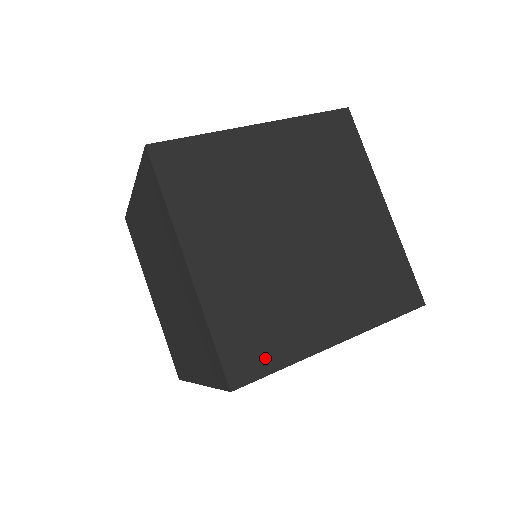
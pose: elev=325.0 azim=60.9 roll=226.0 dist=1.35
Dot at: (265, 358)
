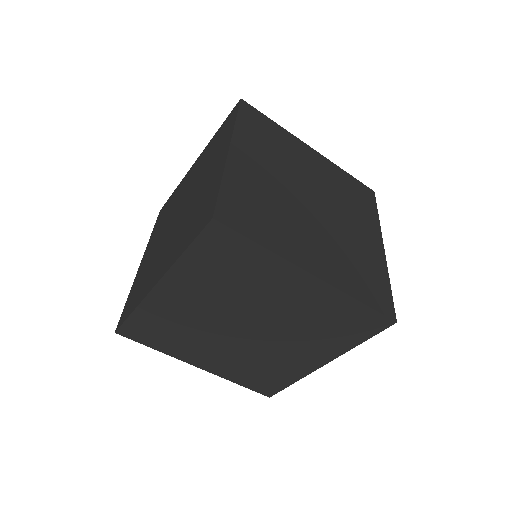
Dot at: (383, 288)
